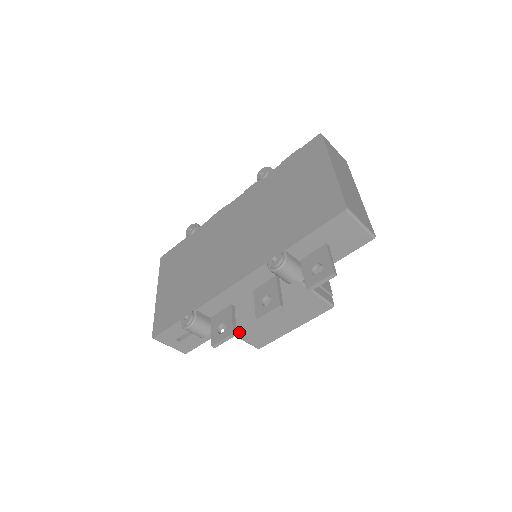
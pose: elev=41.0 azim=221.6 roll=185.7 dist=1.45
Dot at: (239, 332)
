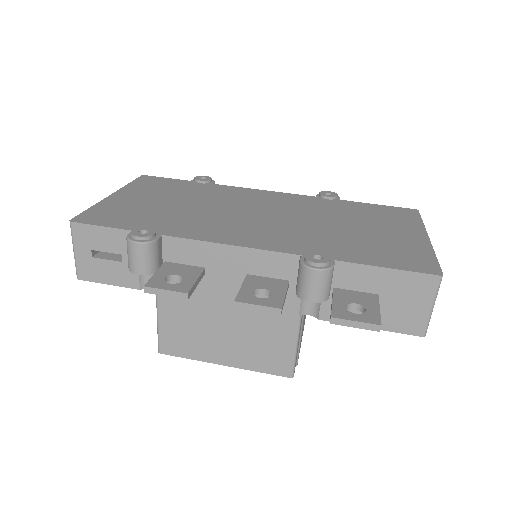
Dot at: (167, 311)
